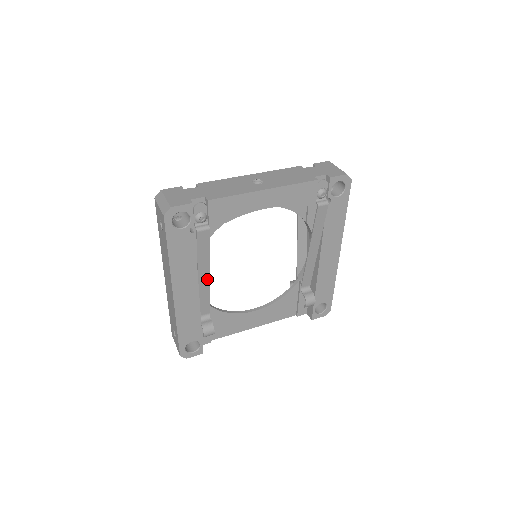
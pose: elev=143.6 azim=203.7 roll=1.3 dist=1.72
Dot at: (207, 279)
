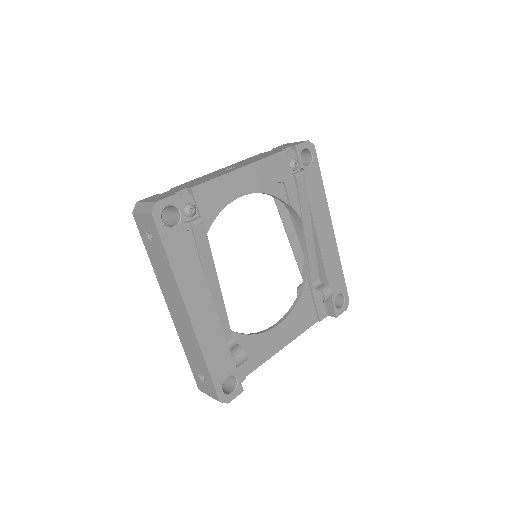
Dot at: (218, 289)
